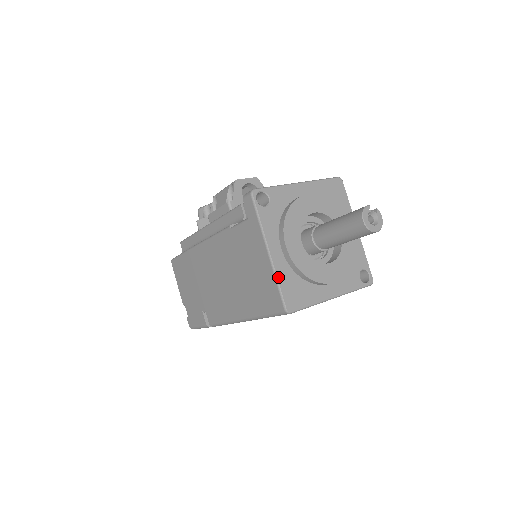
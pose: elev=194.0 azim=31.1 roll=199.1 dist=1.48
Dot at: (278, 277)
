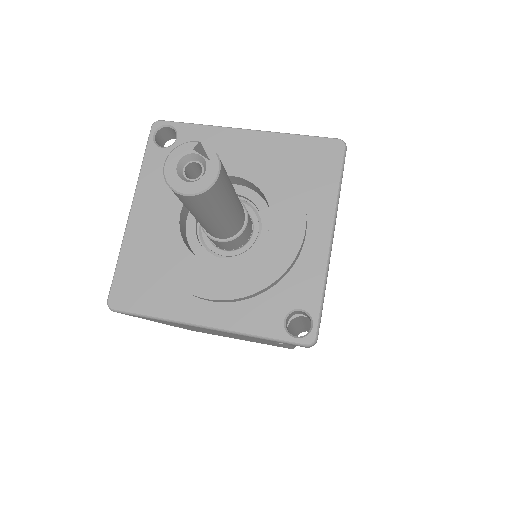
Dot at: (122, 250)
